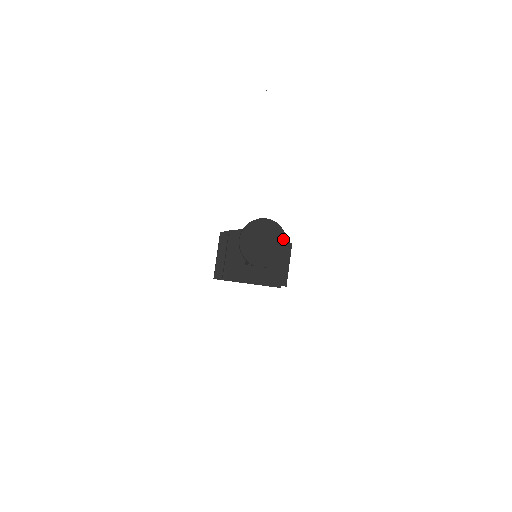
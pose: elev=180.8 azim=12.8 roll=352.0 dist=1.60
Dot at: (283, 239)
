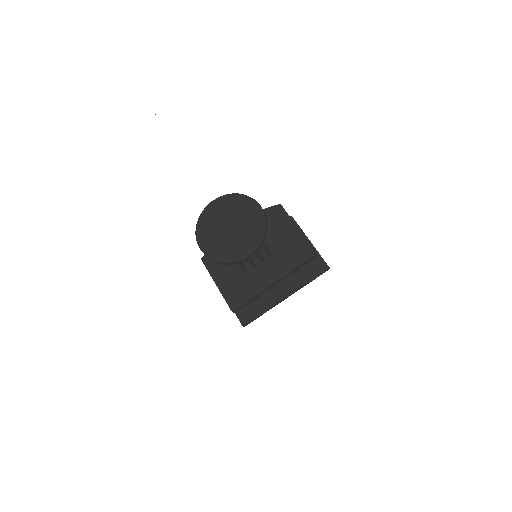
Dot at: (249, 203)
